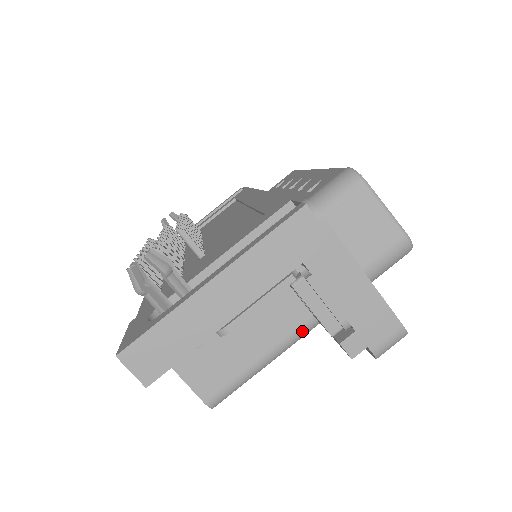
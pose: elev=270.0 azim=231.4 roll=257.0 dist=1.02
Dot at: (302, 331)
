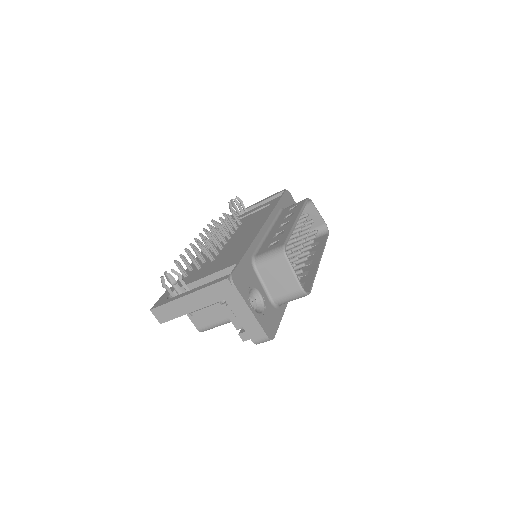
Dot at: occluded
